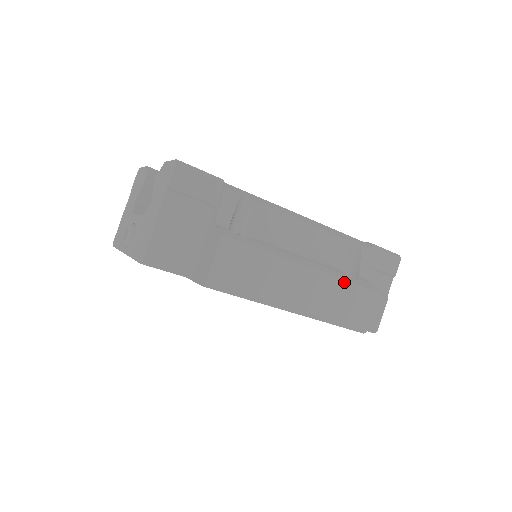
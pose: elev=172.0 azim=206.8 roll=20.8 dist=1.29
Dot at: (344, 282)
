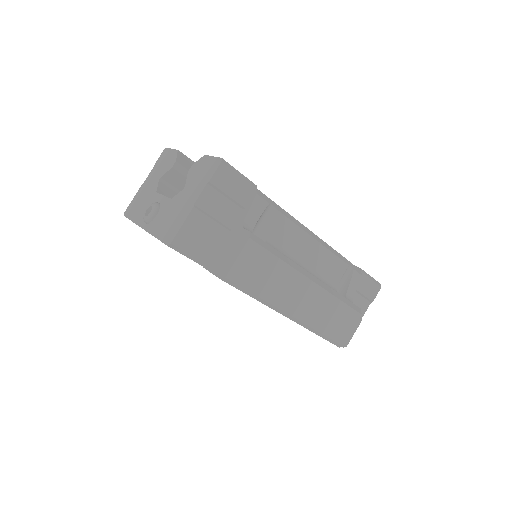
Dot at: (336, 300)
